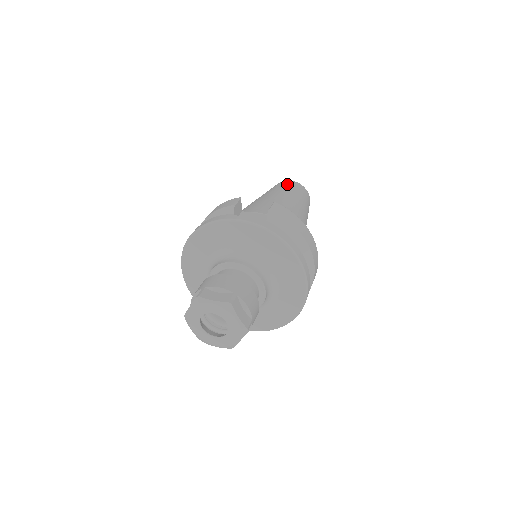
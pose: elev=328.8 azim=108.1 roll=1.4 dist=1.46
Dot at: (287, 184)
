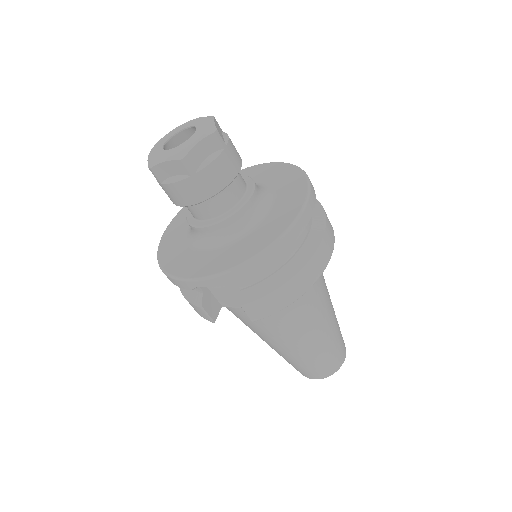
Dot at: occluded
